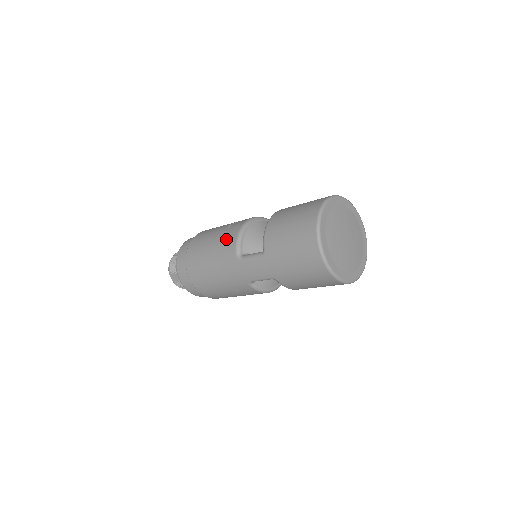
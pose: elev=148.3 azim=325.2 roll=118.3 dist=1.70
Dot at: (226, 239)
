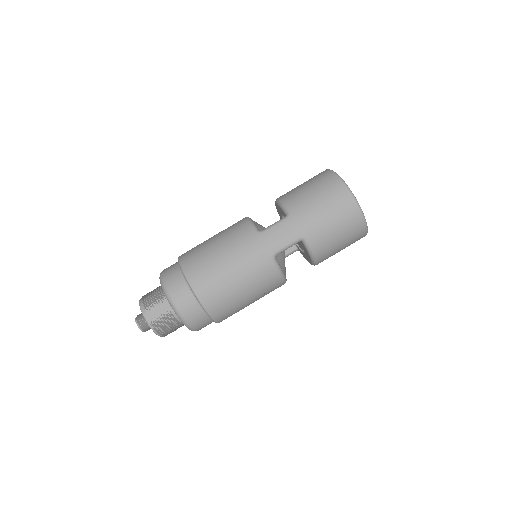
Dot at: (234, 228)
